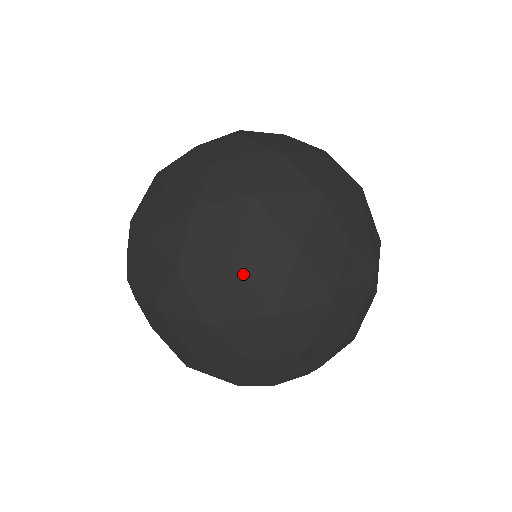
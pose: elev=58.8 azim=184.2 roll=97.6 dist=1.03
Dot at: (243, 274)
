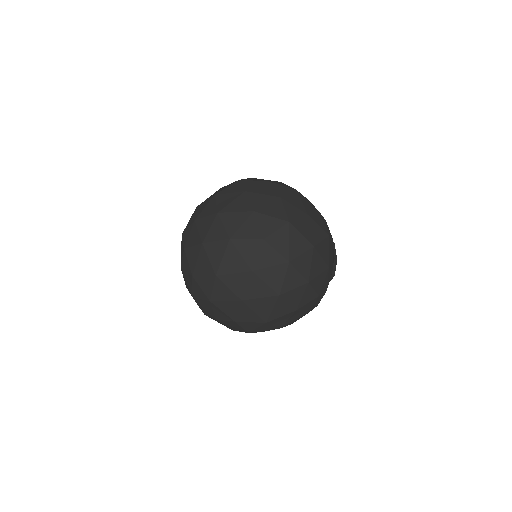
Dot at: (251, 300)
